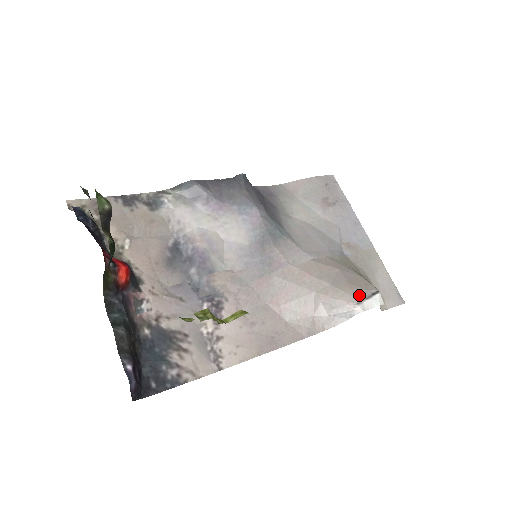
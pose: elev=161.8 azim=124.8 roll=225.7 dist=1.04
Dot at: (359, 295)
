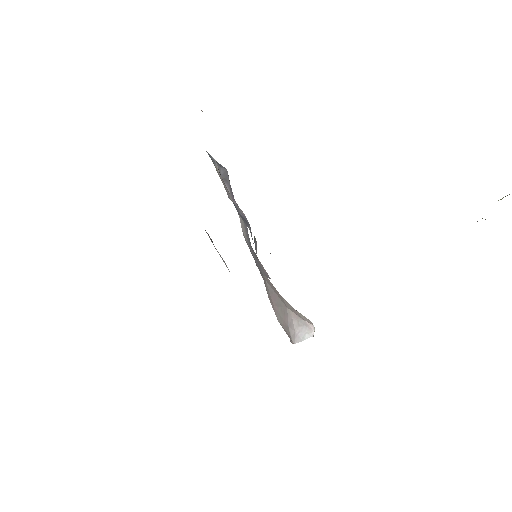
Dot at: occluded
